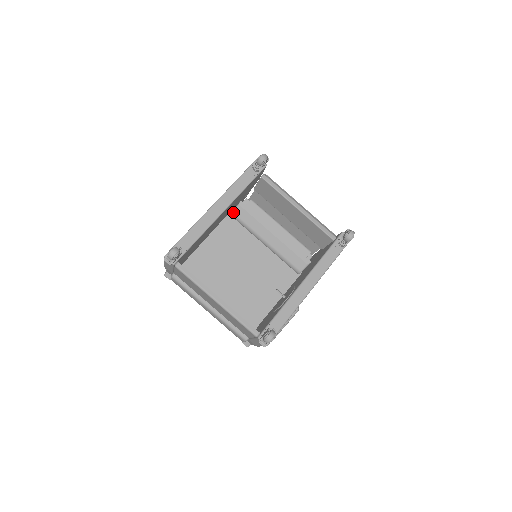
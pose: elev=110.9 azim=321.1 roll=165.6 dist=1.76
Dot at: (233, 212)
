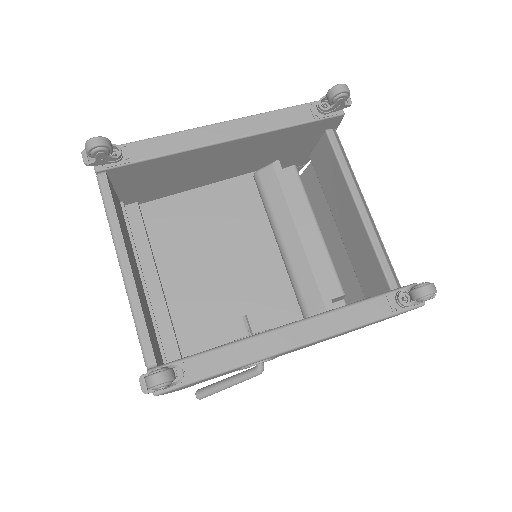
Dot at: (258, 171)
